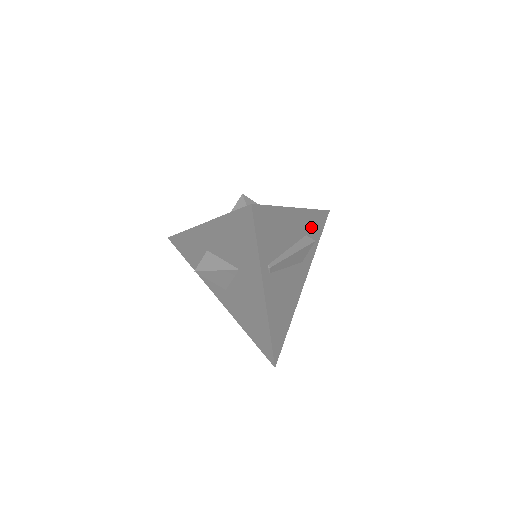
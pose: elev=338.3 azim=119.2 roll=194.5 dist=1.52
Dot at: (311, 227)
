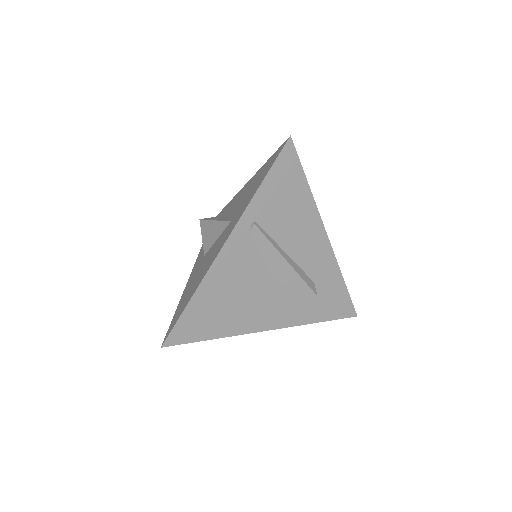
Dot at: (325, 287)
